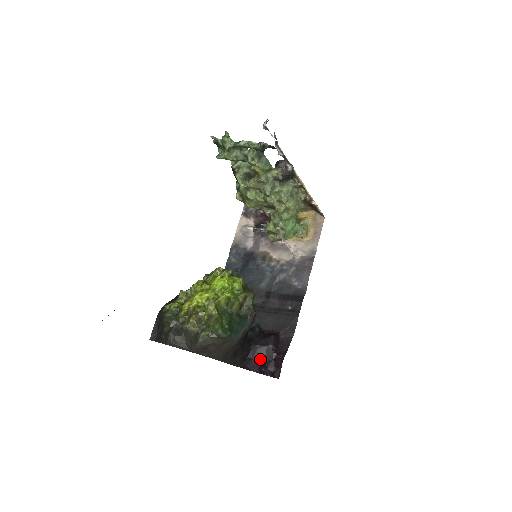
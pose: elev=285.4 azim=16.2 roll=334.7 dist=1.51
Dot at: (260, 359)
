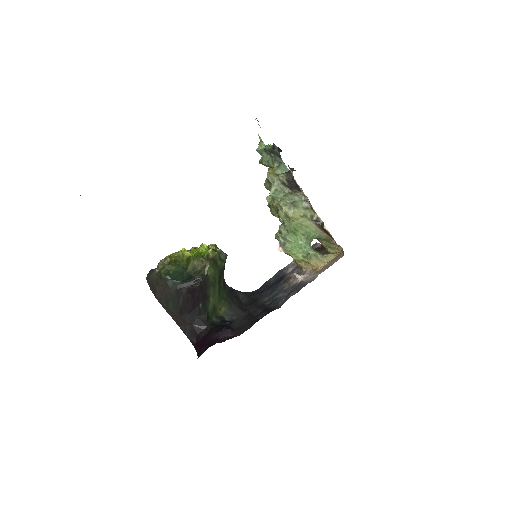
Dot at: (204, 340)
